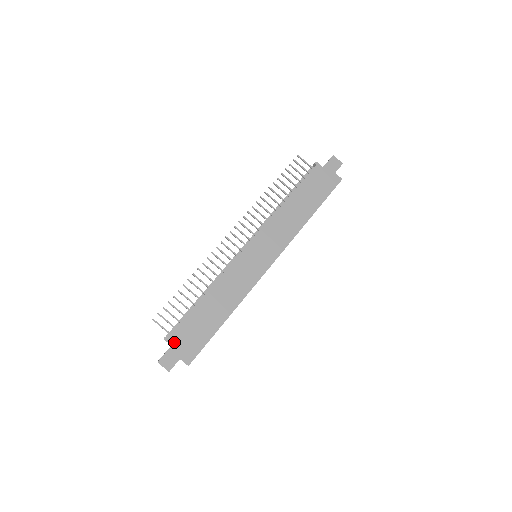
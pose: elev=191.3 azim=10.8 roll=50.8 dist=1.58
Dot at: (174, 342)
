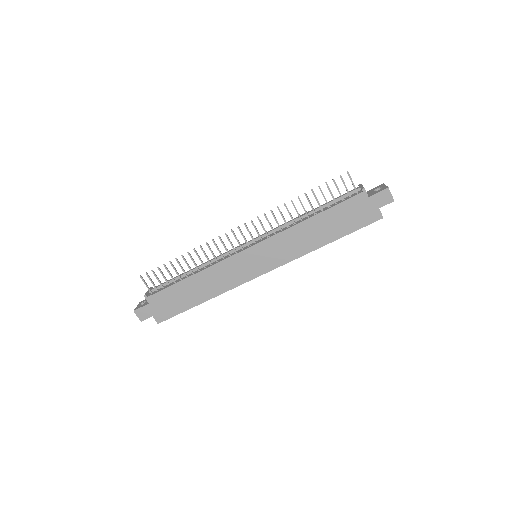
Dot at: (152, 302)
